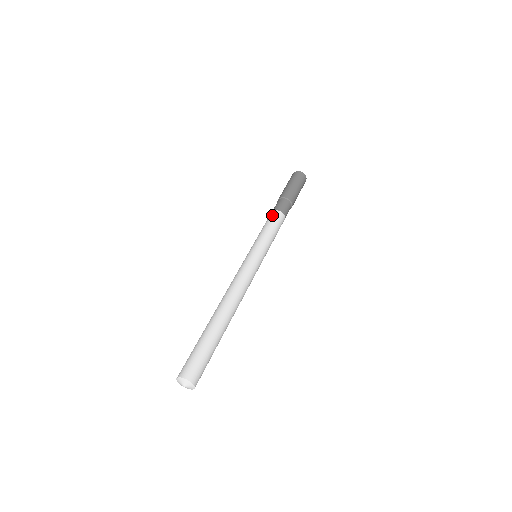
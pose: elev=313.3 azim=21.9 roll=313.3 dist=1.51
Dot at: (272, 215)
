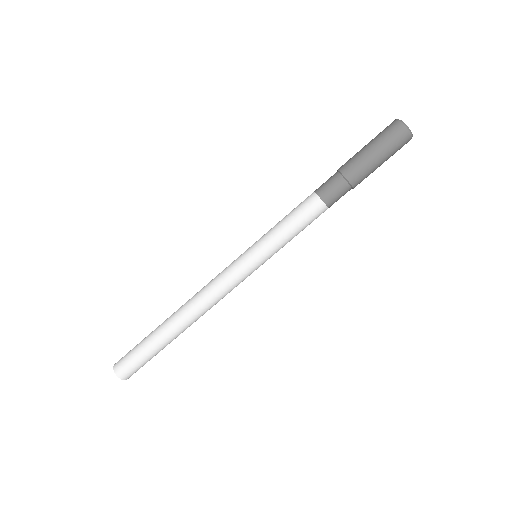
Dot at: (307, 202)
